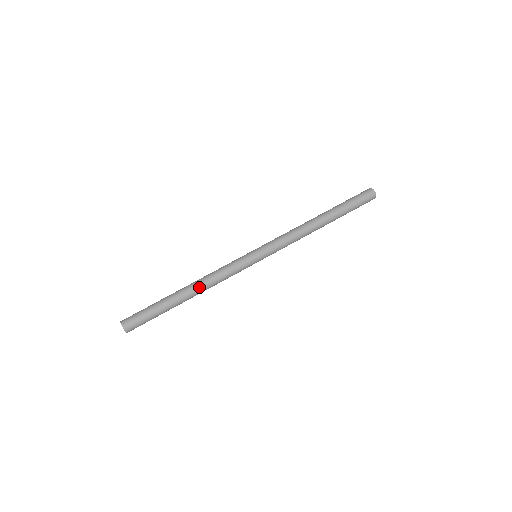
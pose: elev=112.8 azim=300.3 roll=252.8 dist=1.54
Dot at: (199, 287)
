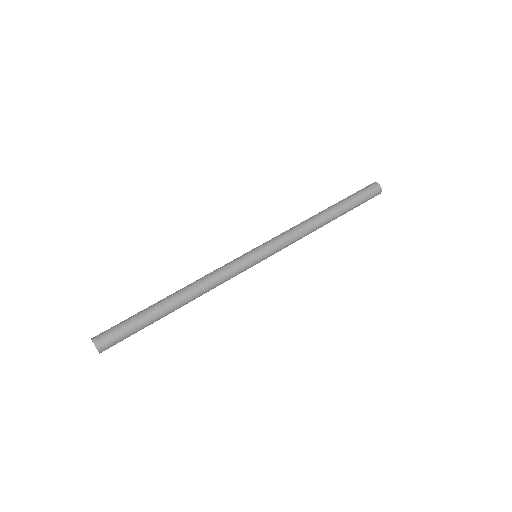
Dot at: (192, 295)
